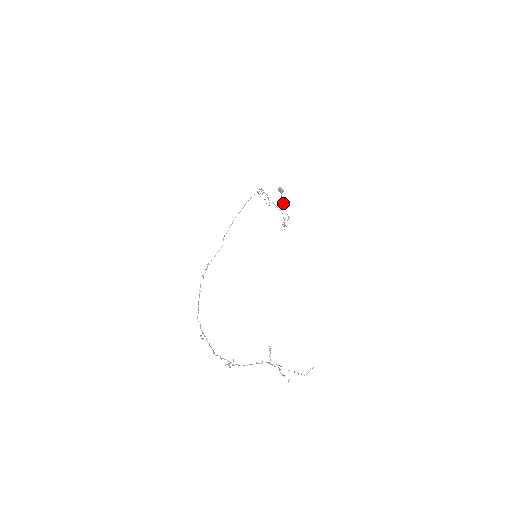
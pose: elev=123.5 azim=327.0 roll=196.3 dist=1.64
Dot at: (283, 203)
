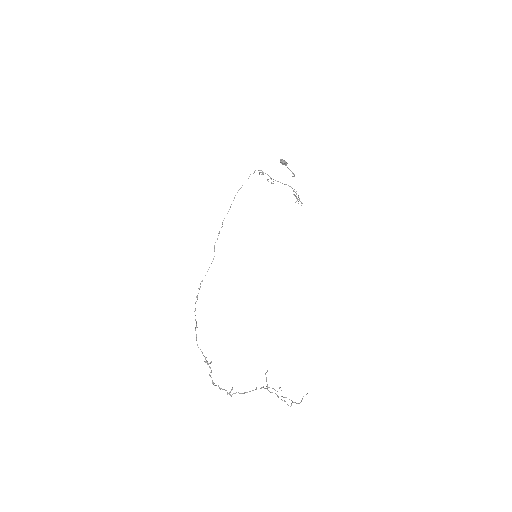
Dot at: occluded
